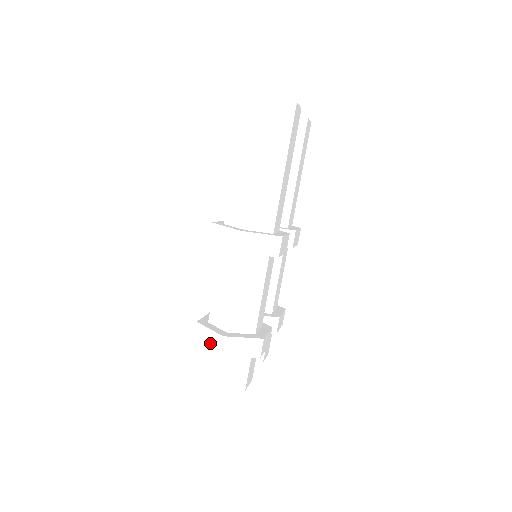
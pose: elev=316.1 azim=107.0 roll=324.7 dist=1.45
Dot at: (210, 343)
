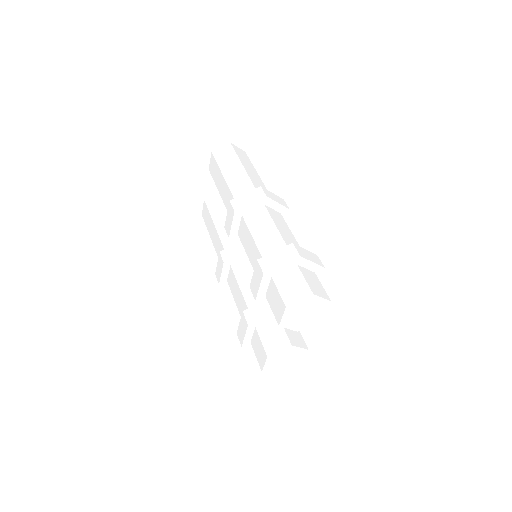
Dot at: (283, 258)
